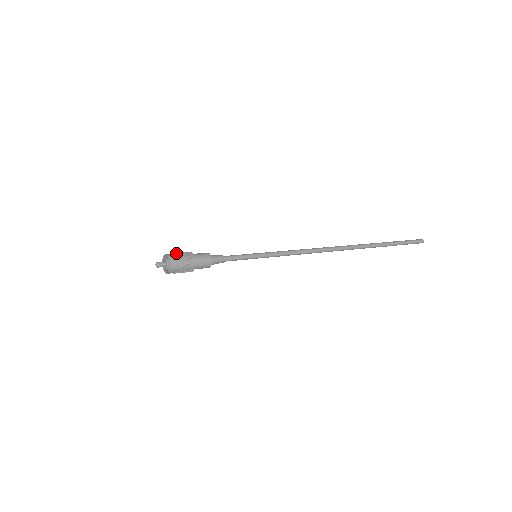
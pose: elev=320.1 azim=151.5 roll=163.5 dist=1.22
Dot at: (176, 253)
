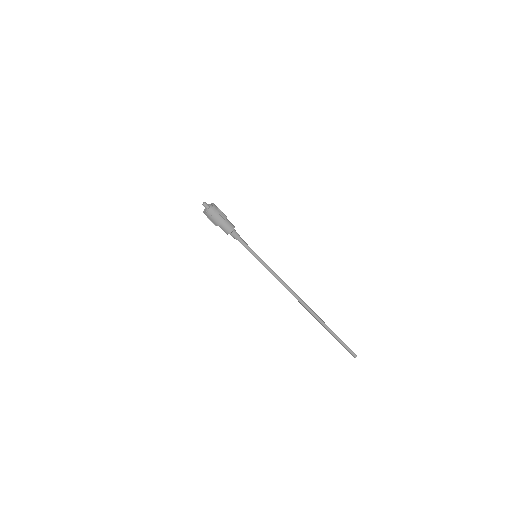
Dot at: occluded
